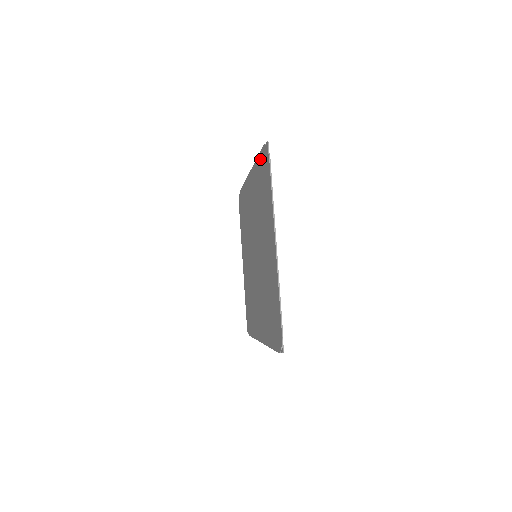
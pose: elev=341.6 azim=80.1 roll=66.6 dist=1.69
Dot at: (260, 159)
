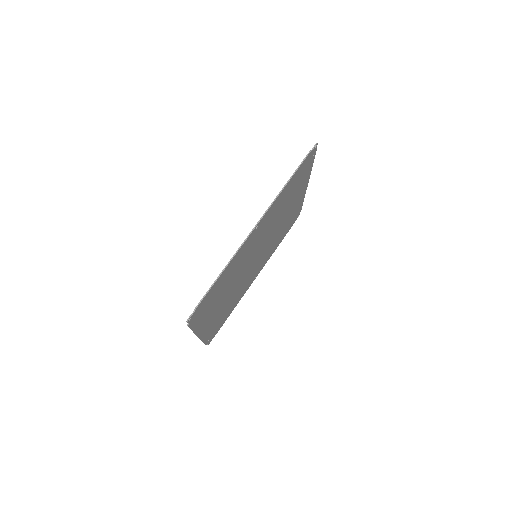
Dot at: occluded
